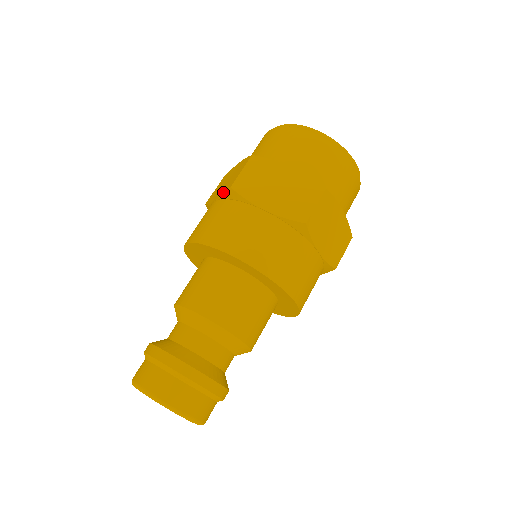
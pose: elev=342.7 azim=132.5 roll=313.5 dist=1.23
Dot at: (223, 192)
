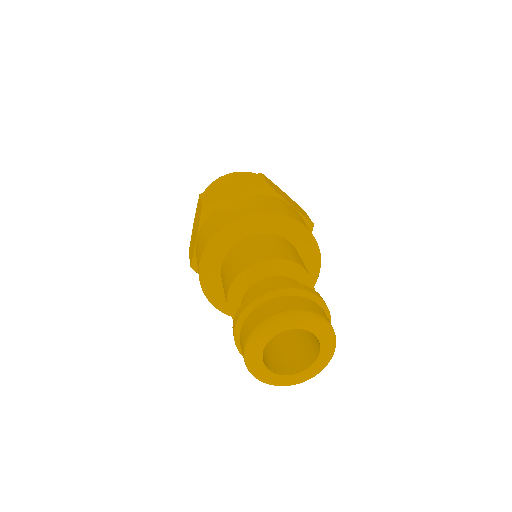
Dot at: (253, 189)
